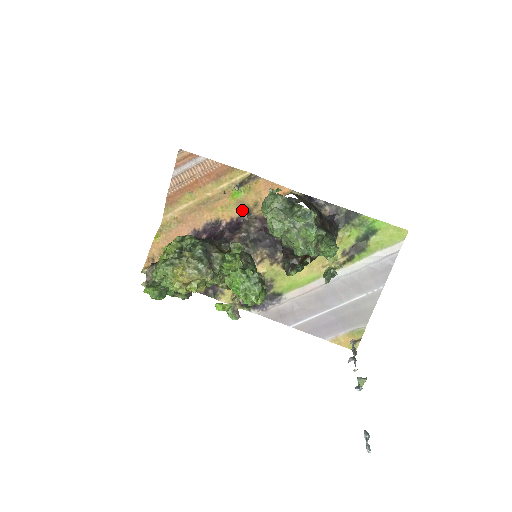
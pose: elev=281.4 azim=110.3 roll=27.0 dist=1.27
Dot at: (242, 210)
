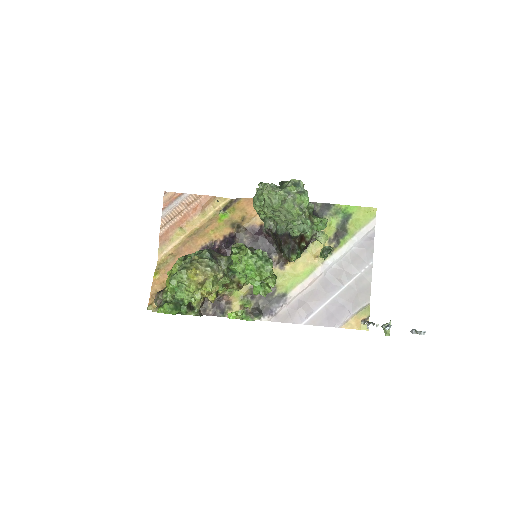
Dot at: (232, 227)
